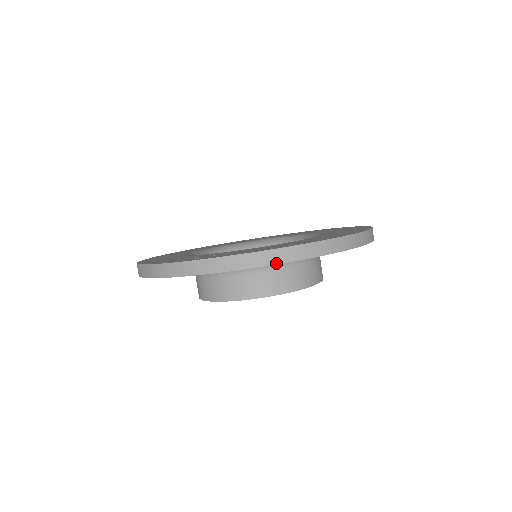
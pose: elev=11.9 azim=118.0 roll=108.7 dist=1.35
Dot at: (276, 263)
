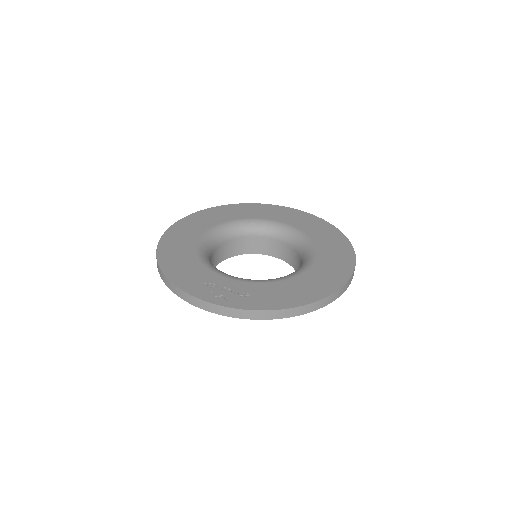
Dot at: (284, 317)
